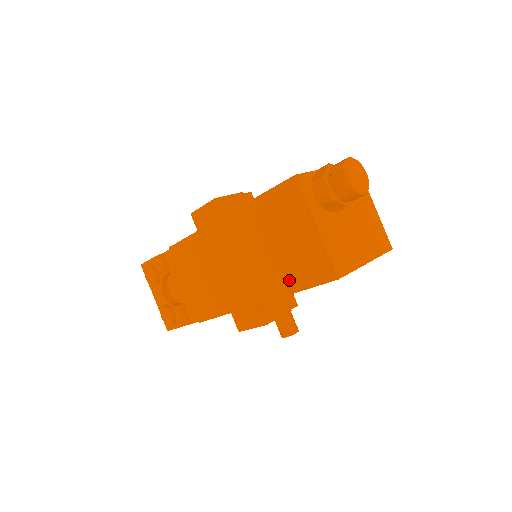
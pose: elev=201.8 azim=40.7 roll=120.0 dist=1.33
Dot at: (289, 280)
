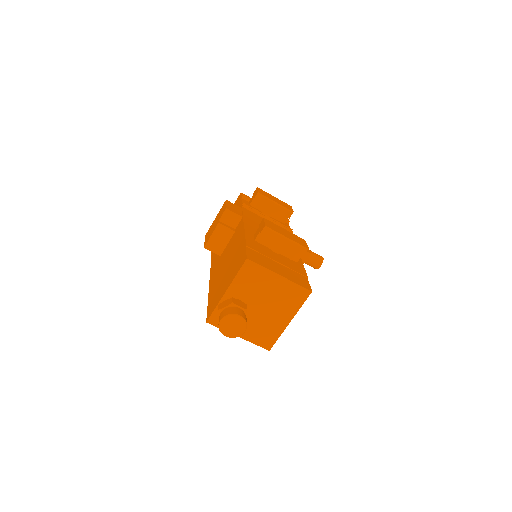
Dot at: occluded
